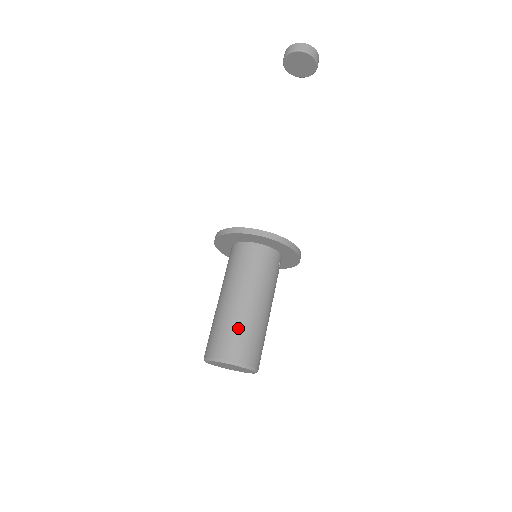
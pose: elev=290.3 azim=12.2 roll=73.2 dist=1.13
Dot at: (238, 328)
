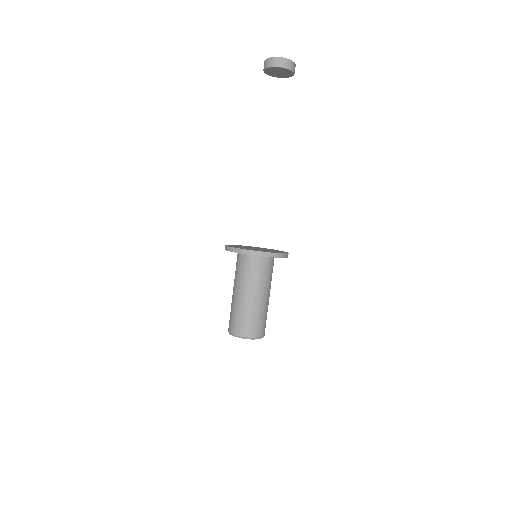
Dot at: (264, 316)
